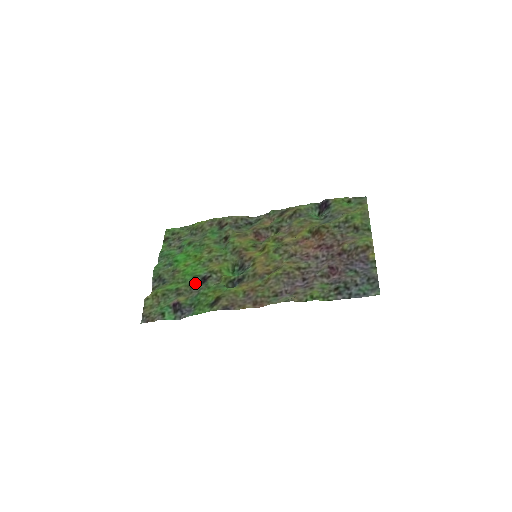
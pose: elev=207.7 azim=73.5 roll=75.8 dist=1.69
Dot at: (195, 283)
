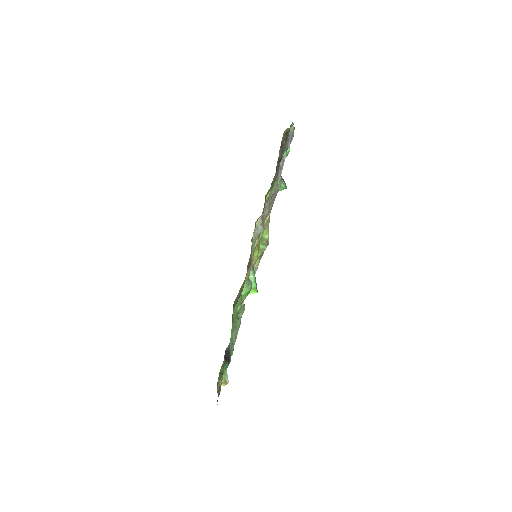
Dot at: occluded
